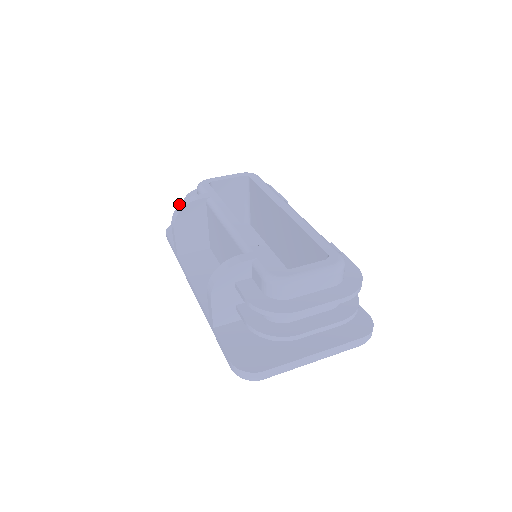
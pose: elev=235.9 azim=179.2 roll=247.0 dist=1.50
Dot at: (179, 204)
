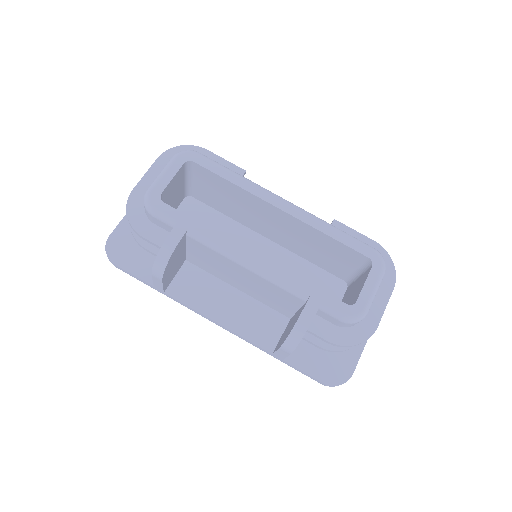
Dot at: (157, 254)
